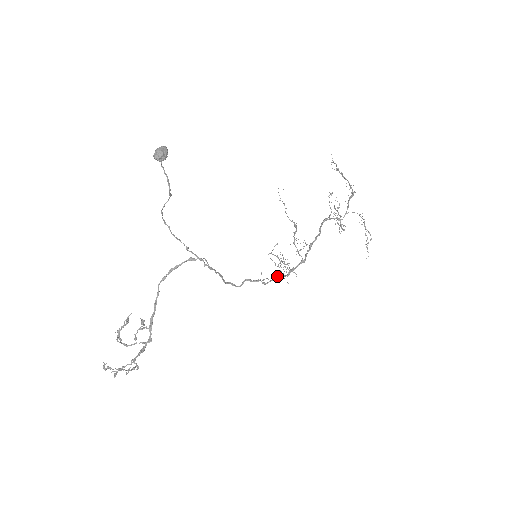
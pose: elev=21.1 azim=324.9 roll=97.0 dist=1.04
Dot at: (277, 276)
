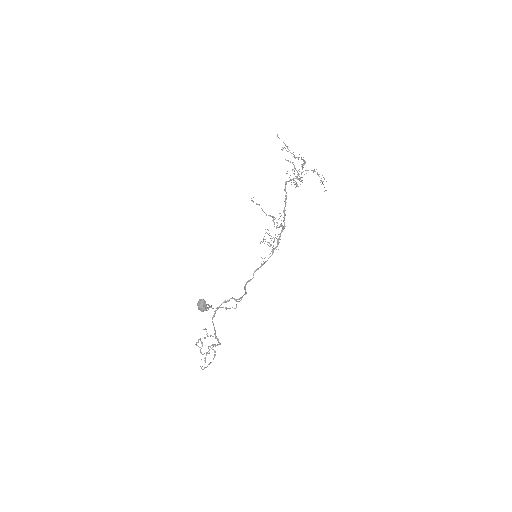
Dot at: (271, 251)
